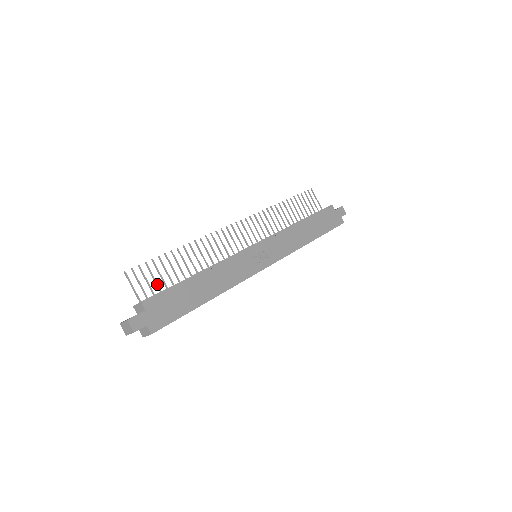
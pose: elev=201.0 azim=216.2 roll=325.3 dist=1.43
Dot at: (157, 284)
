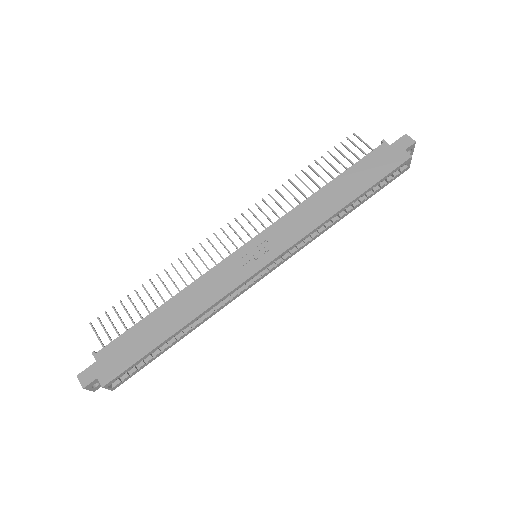
Dot at: (125, 327)
